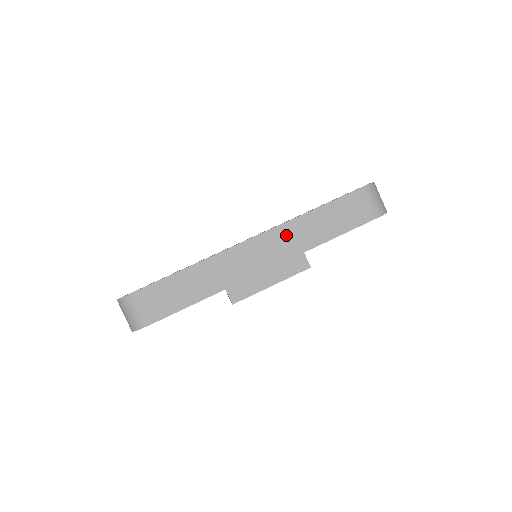
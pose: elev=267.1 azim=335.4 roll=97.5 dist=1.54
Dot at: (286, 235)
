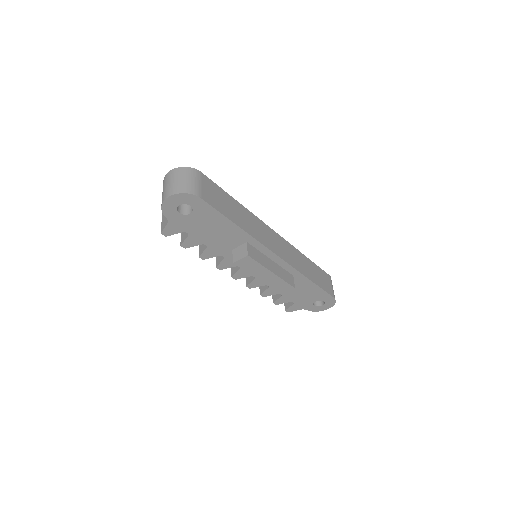
Dot at: (292, 252)
